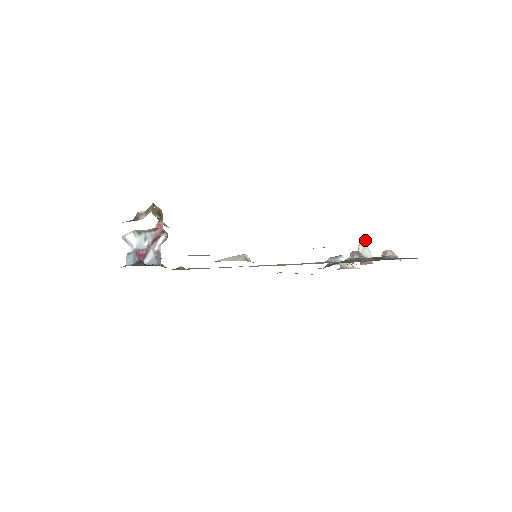
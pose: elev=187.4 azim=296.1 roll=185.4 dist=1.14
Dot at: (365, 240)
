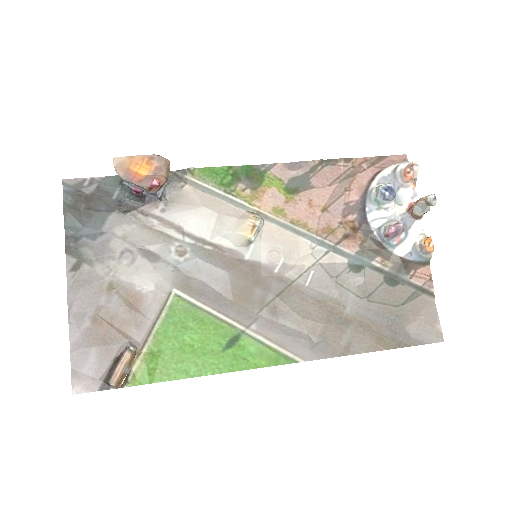
Dot at: (432, 204)
